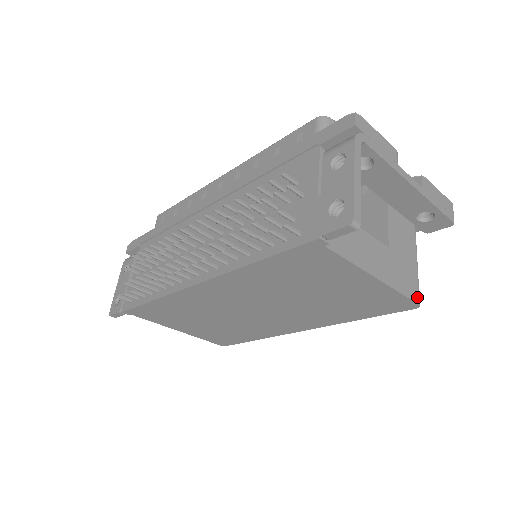
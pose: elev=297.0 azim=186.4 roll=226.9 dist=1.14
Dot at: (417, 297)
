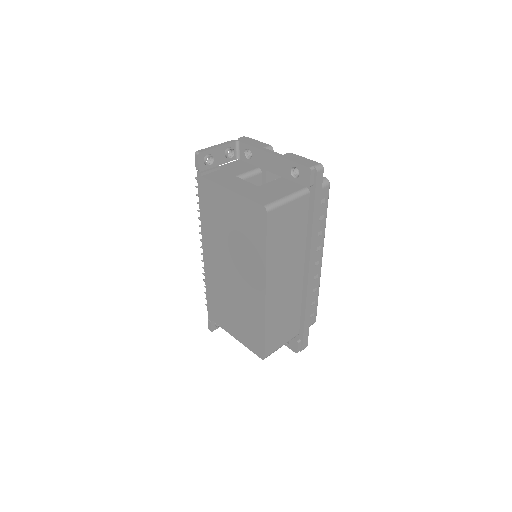
Dot at: (265, 204)
